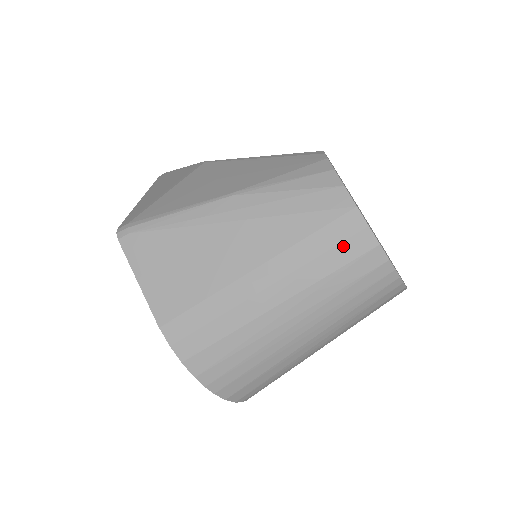
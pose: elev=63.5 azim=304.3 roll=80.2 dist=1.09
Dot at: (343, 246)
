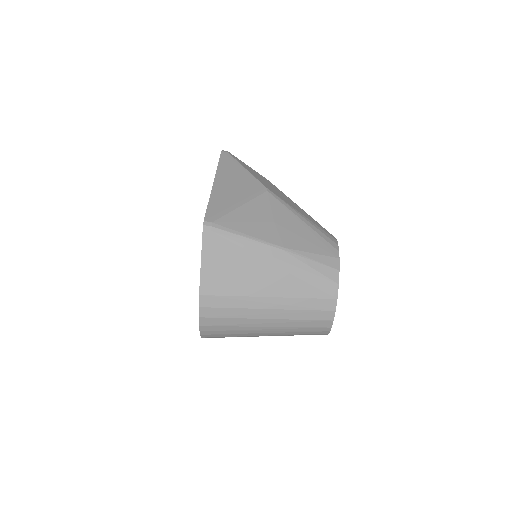
Dot at: (318, 312)
